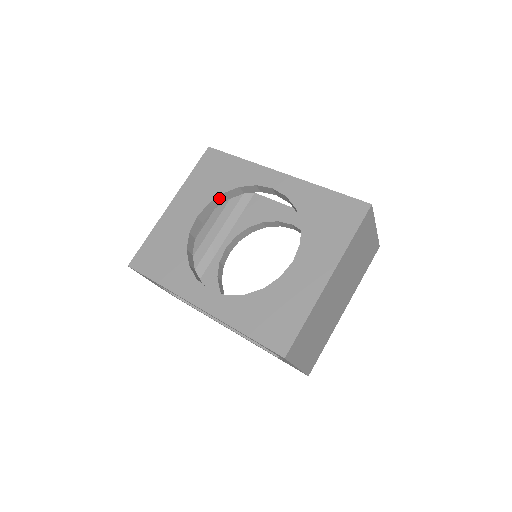
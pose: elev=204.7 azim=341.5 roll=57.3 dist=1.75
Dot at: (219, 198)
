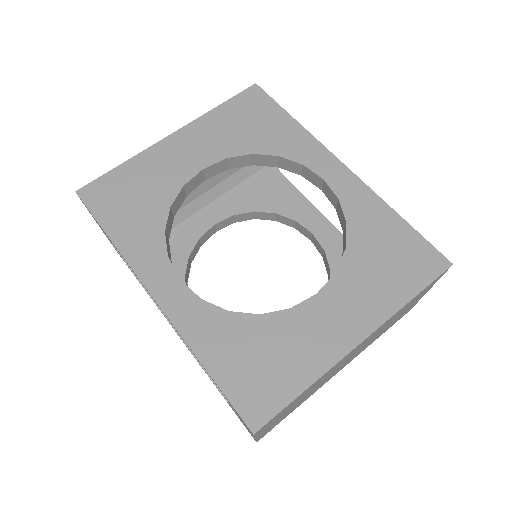
Dot at: (243, 158)
